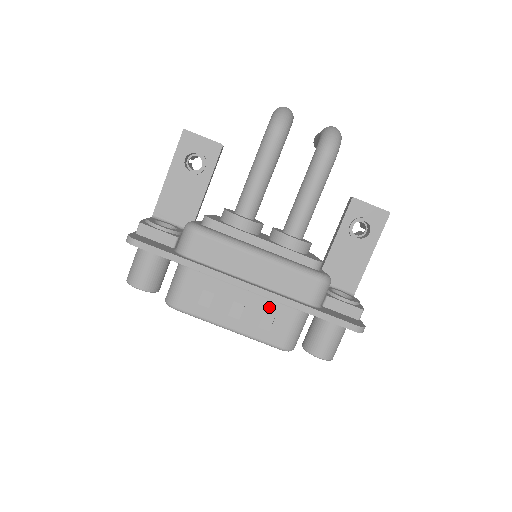
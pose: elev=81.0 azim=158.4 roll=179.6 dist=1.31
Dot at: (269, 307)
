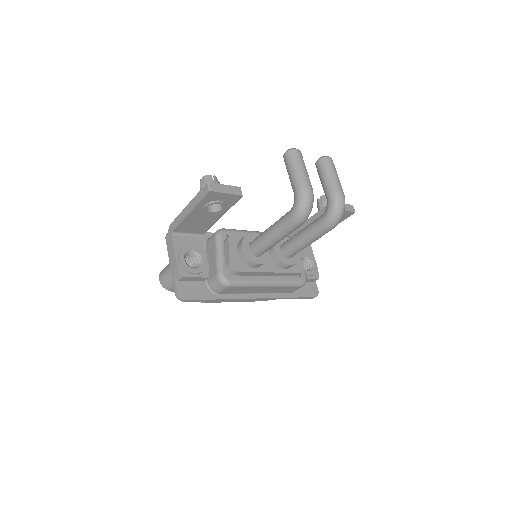
Dot at: occluded
